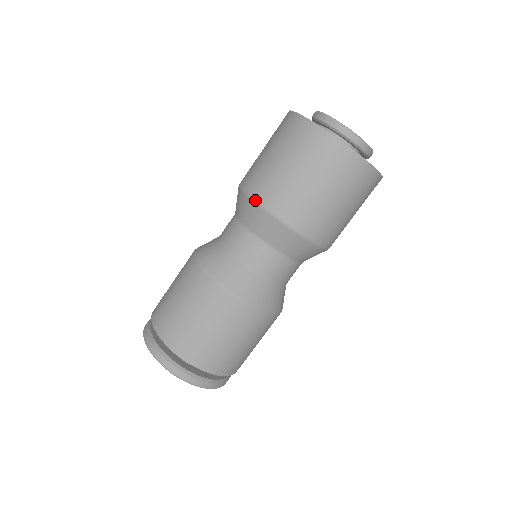
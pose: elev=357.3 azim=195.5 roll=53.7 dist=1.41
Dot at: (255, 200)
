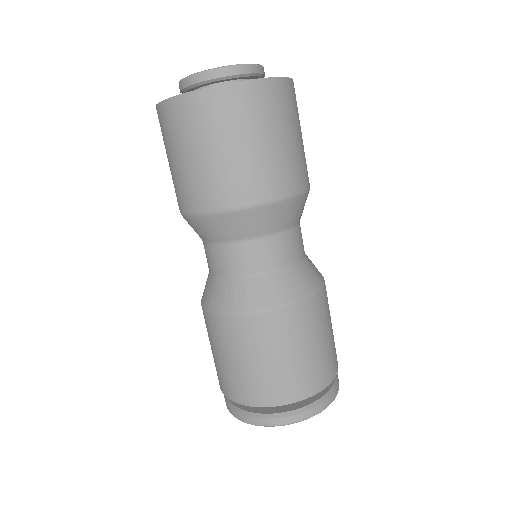
Dot at: occluded
